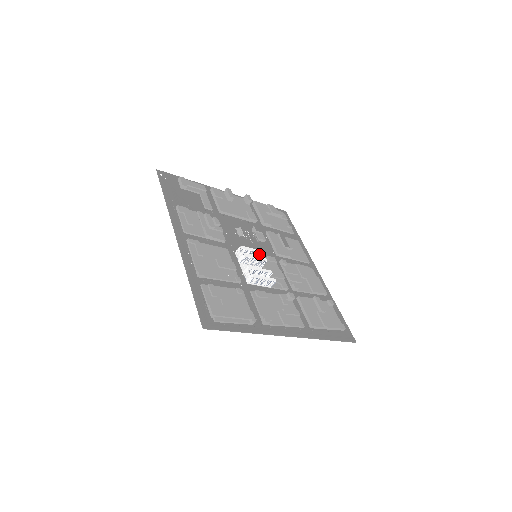
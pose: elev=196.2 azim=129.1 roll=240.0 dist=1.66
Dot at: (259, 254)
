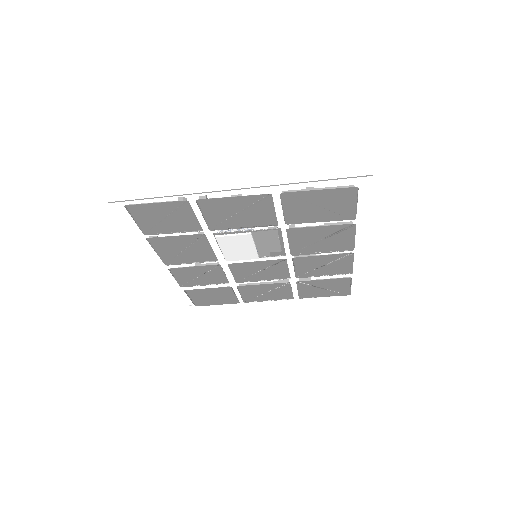
Dot at: occluded
